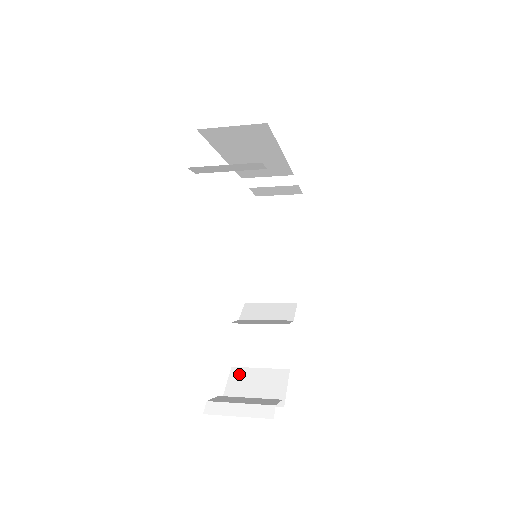
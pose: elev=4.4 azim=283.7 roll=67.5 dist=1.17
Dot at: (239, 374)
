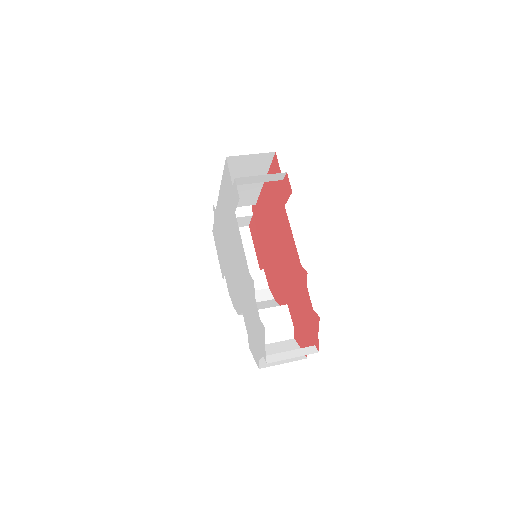
Dot at: occluded
